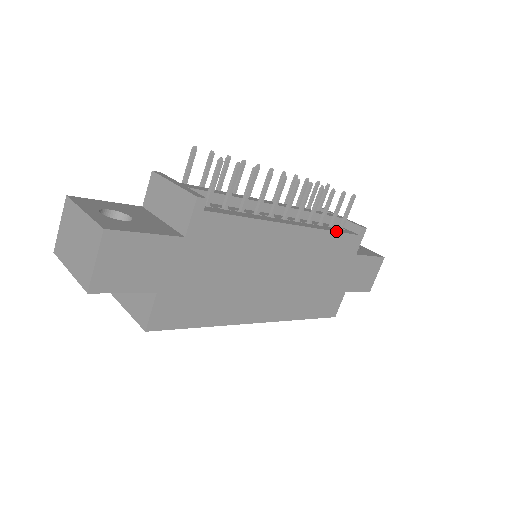
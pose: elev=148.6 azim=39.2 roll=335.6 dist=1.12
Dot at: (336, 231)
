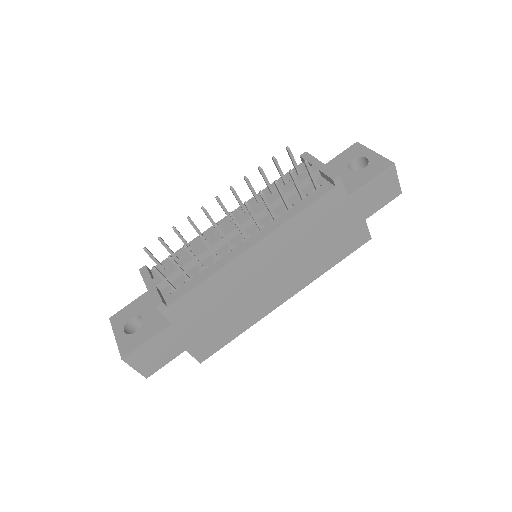
Dot at: (302, 210)
